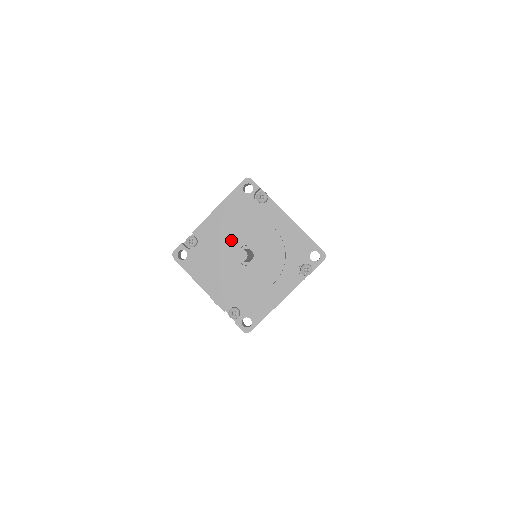
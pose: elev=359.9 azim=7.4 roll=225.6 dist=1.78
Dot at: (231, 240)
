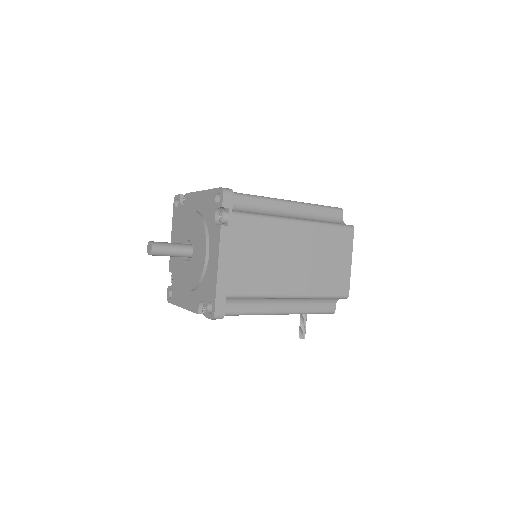
Dot at: occluded
